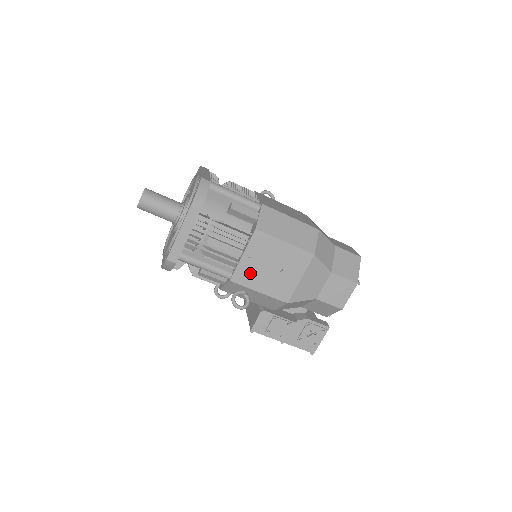
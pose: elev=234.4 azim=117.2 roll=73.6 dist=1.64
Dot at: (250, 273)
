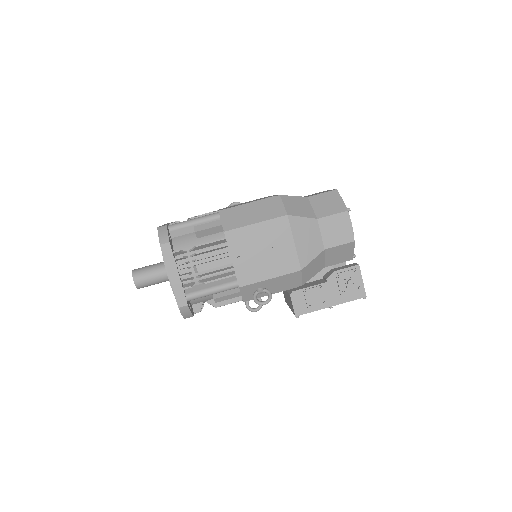
Dot at: (250, 269)
